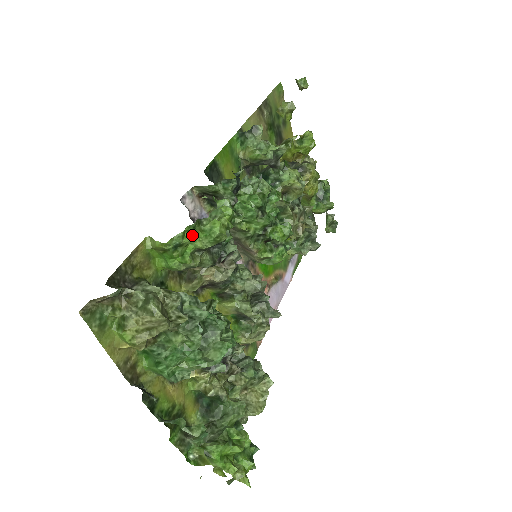
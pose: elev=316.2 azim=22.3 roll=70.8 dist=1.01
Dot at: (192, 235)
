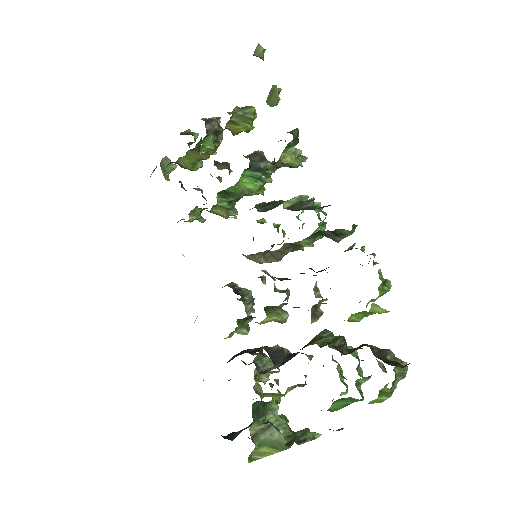
Dot at: (379, 294)
